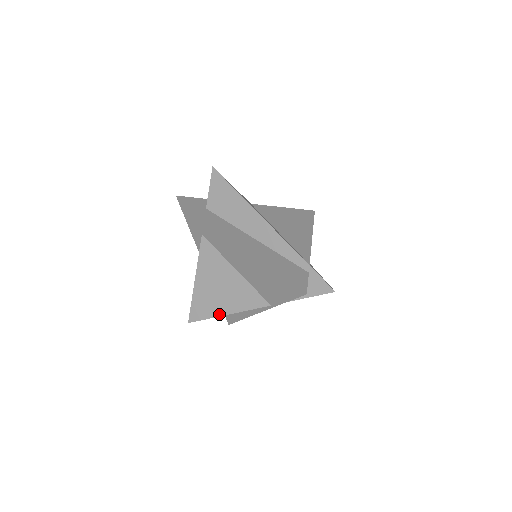
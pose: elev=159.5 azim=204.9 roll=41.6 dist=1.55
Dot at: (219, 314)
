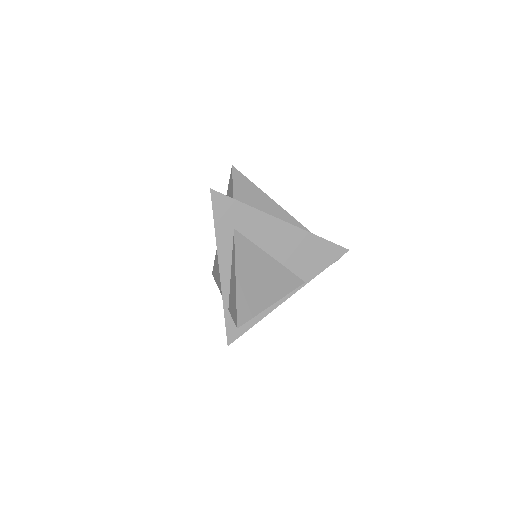
Dot at: (266, 306)
